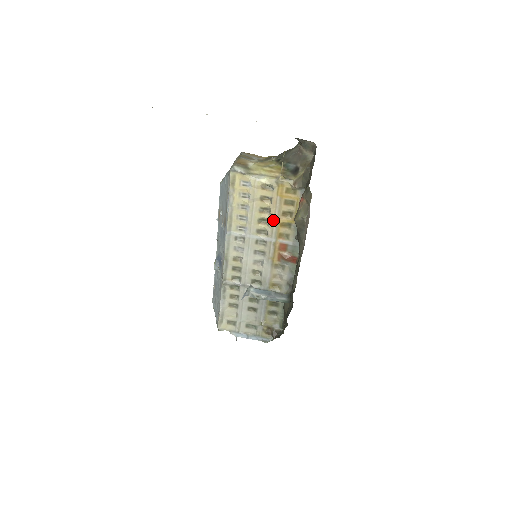
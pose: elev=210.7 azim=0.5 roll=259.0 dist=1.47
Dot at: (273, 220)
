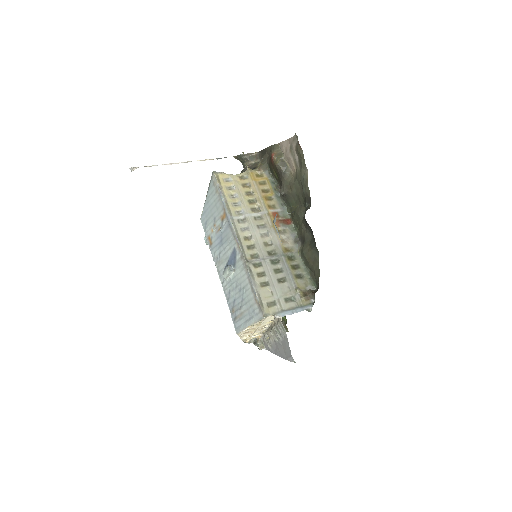
Dot at: (258, 198)
